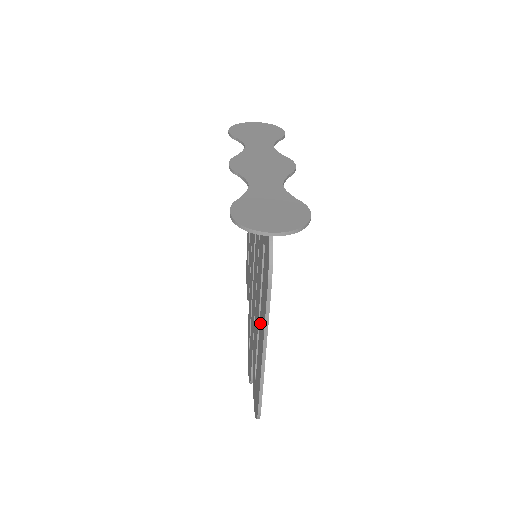
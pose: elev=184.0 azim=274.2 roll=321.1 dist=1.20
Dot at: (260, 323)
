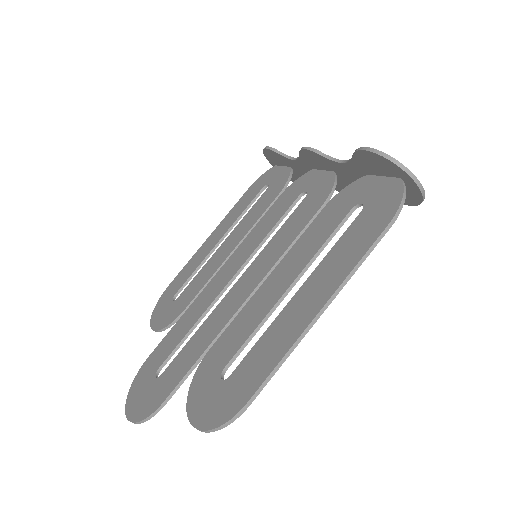
Dot at: (306, 288)
